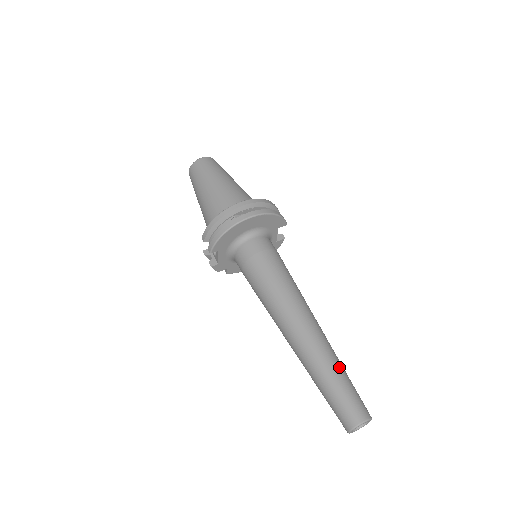
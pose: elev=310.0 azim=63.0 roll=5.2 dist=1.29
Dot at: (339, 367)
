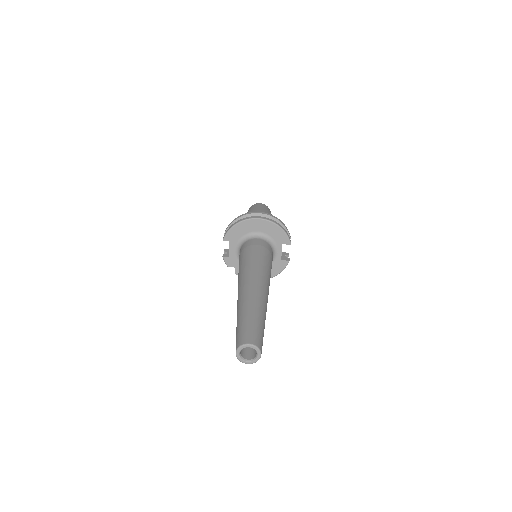
Dot at: (259, 313)
